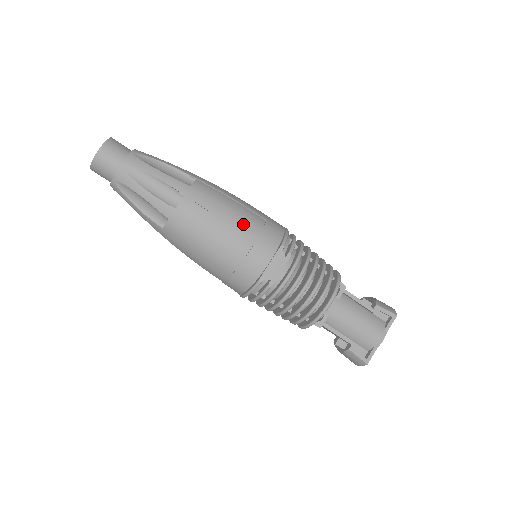
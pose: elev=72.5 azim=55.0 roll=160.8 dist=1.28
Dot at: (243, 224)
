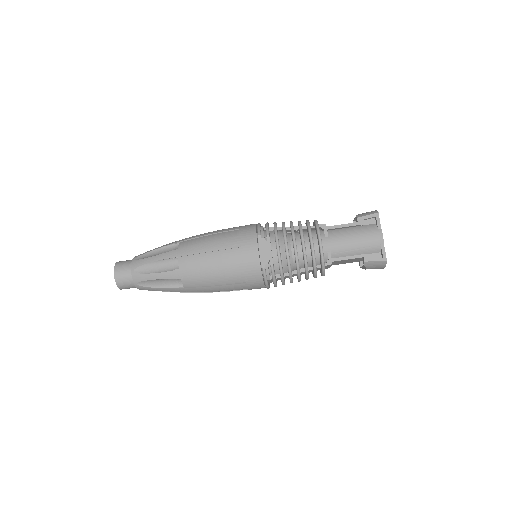
Dot at: (224, 243)
